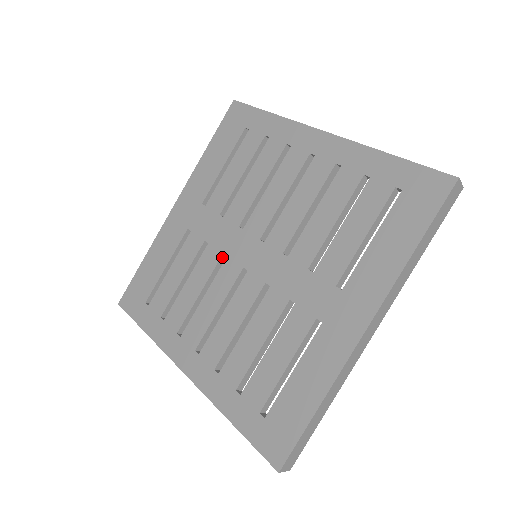
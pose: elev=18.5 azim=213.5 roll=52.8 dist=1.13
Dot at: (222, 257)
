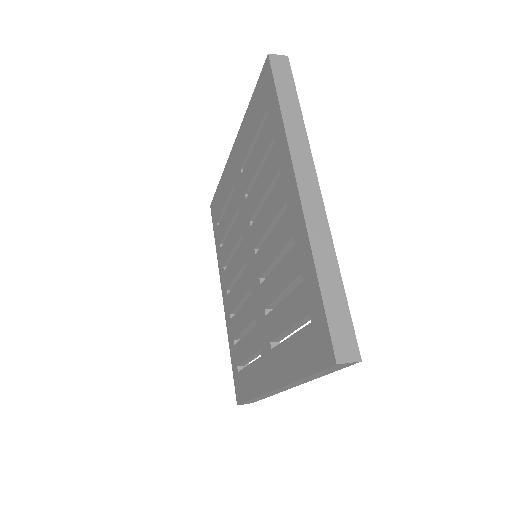
Dot at: (242, 235)
